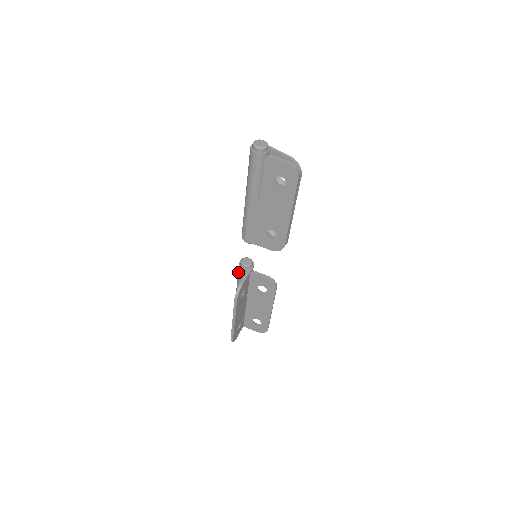
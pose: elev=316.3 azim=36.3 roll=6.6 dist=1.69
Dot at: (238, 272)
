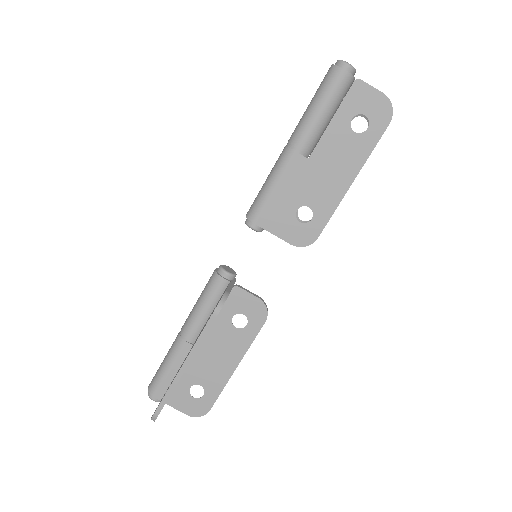
Dot at: (207, 286)
